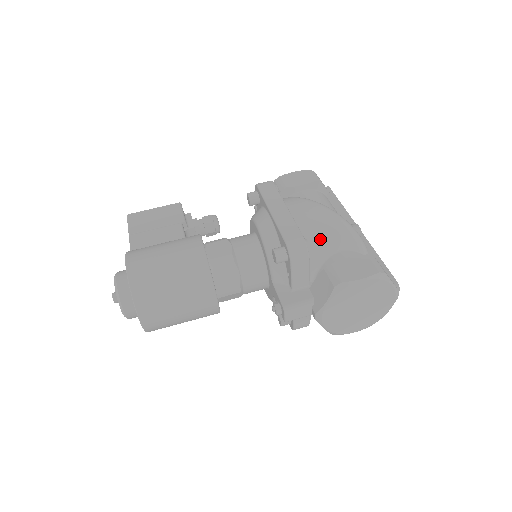
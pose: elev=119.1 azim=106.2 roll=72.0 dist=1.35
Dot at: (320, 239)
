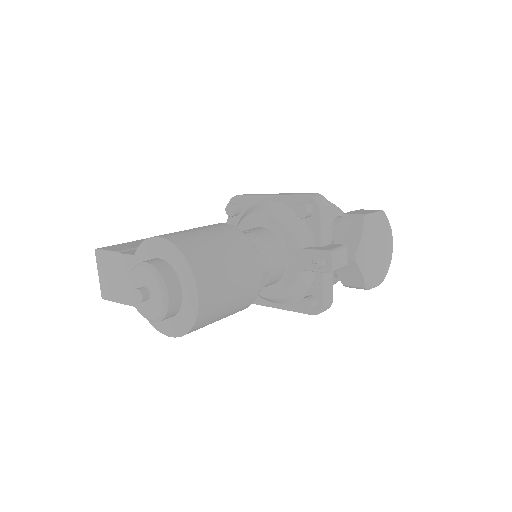
Dot at: occluded
